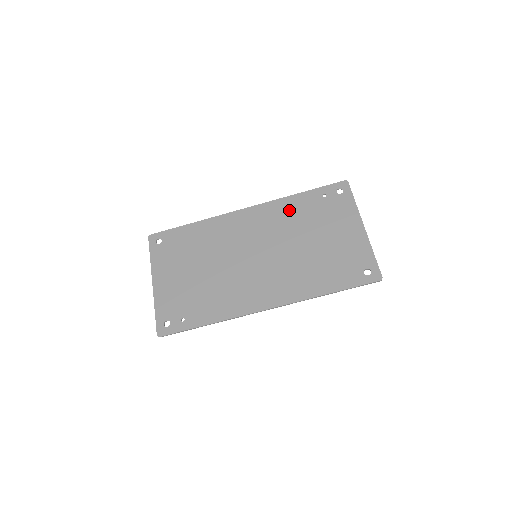
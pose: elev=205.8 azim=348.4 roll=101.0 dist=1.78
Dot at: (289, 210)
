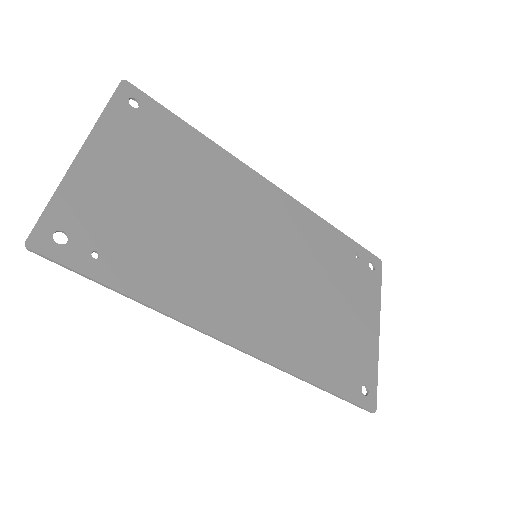
Dot at: (318, 236)
